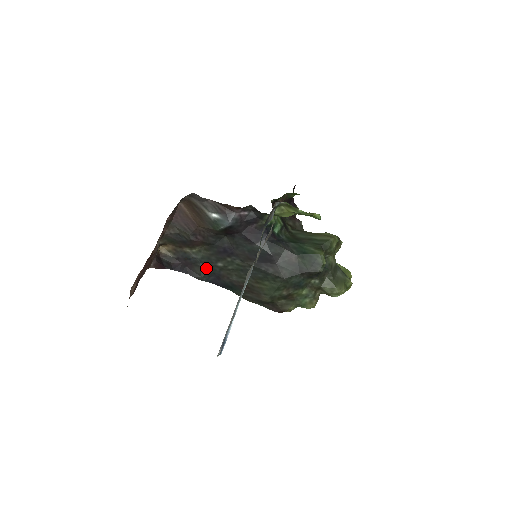
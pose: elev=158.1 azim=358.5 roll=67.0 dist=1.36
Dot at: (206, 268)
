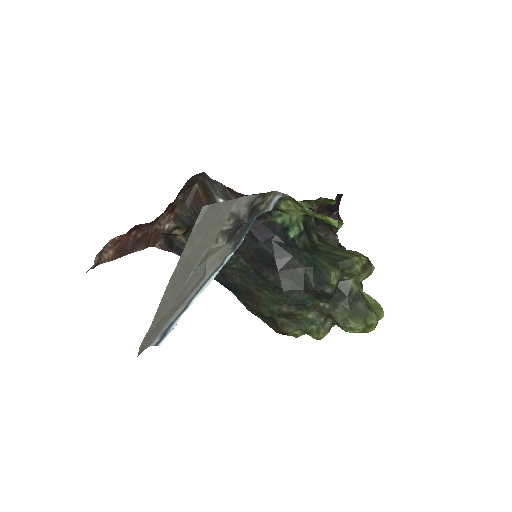
Dot at: occluded
